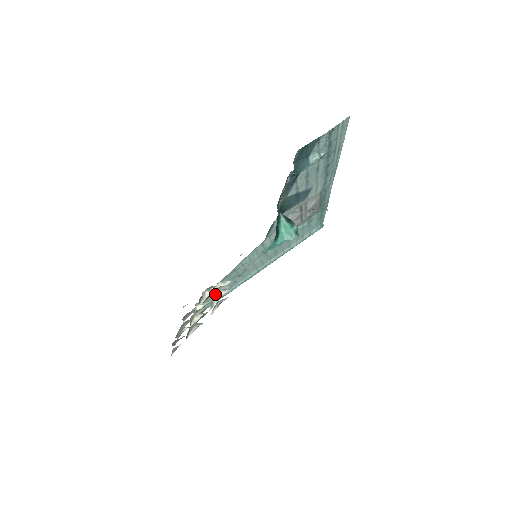
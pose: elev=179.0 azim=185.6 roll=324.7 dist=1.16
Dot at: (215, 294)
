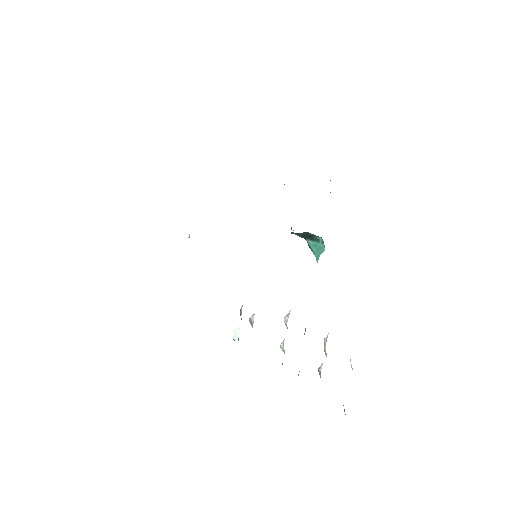
Dot at: (324, 345)
